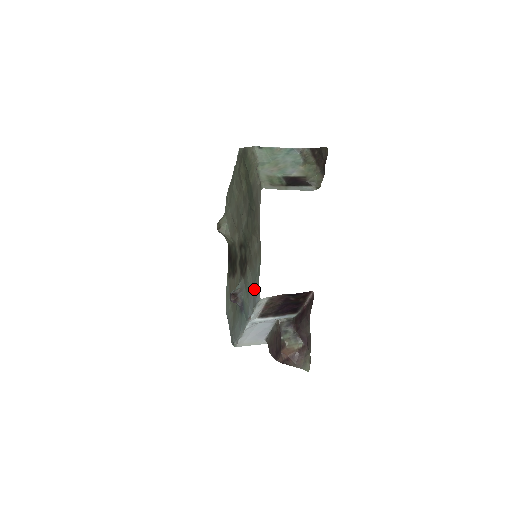
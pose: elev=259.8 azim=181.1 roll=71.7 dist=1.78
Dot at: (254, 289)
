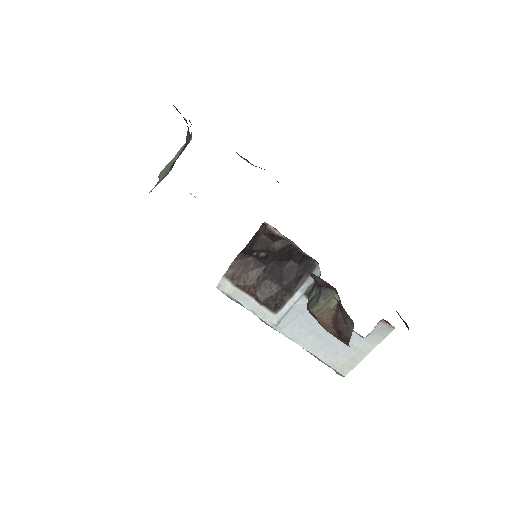
Dot at: occluded
